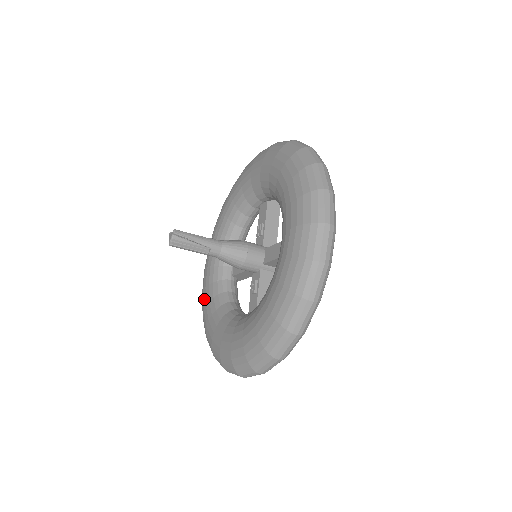
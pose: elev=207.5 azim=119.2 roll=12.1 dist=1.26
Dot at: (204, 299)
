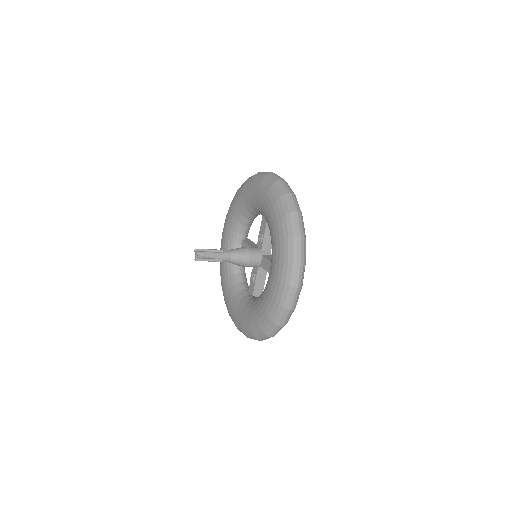
Dot at: occluded
